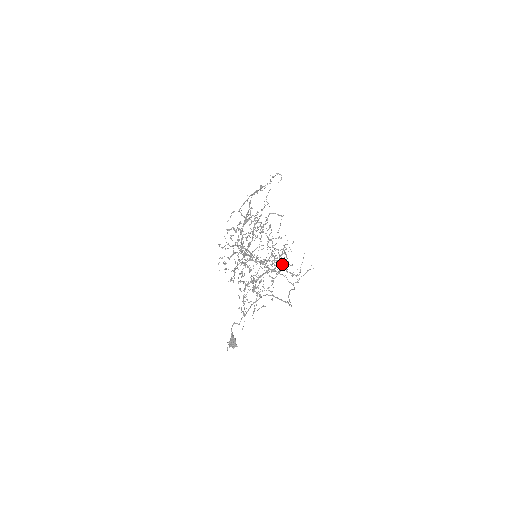
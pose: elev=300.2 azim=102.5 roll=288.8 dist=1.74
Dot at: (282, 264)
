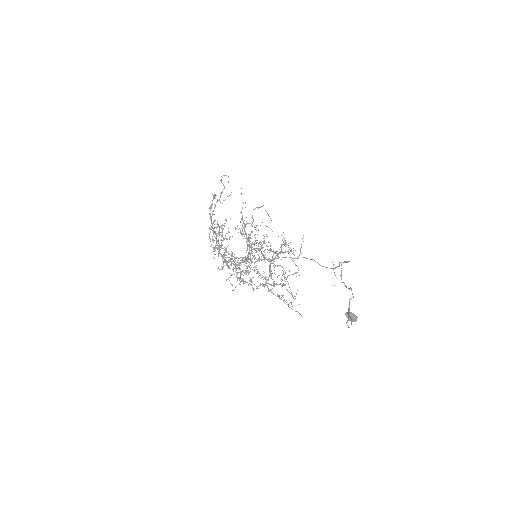
Dot at: occluded
